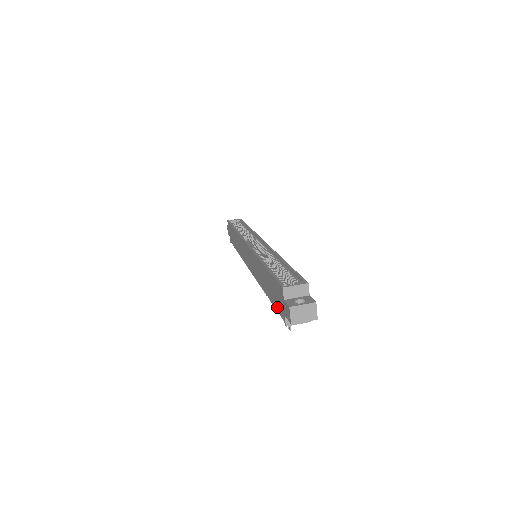
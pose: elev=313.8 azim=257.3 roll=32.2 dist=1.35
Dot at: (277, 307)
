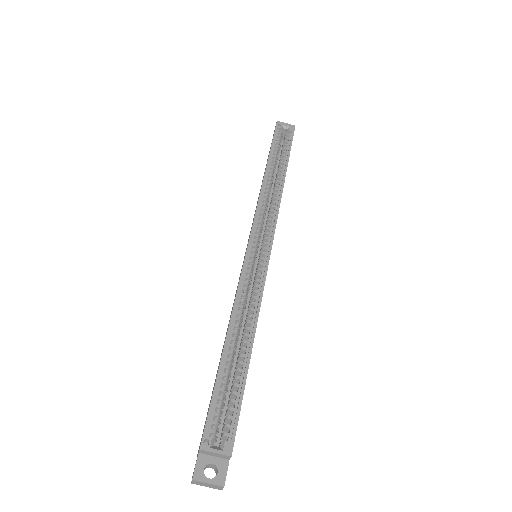
Dot at: occluded
